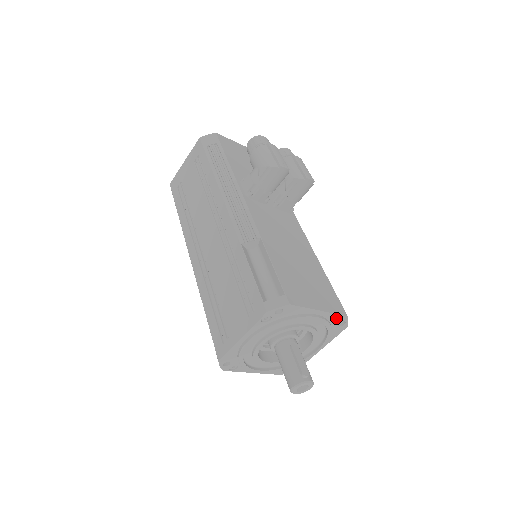
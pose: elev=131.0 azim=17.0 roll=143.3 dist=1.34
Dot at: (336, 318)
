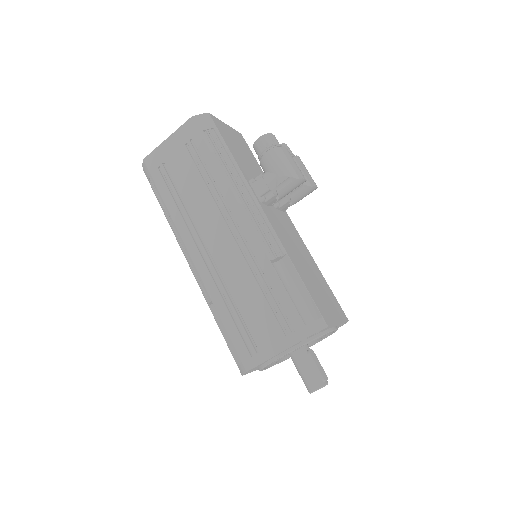
Dot at: occluded
